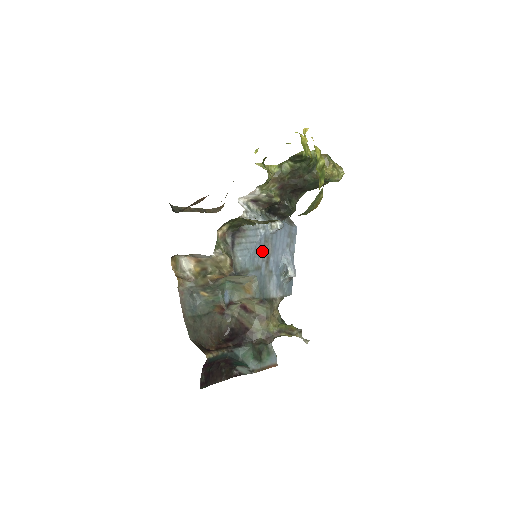
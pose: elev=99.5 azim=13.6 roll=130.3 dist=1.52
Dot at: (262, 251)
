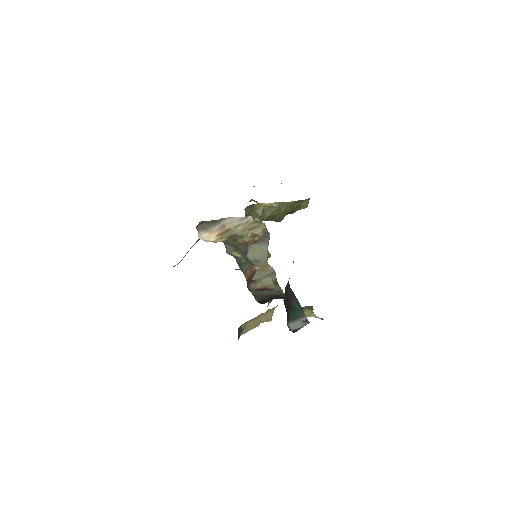
Dot at: occluded
